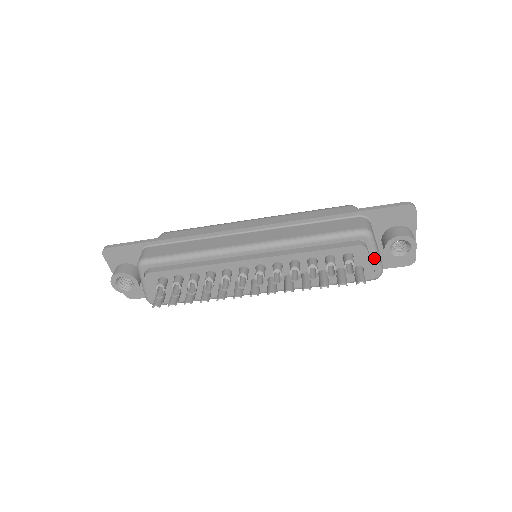
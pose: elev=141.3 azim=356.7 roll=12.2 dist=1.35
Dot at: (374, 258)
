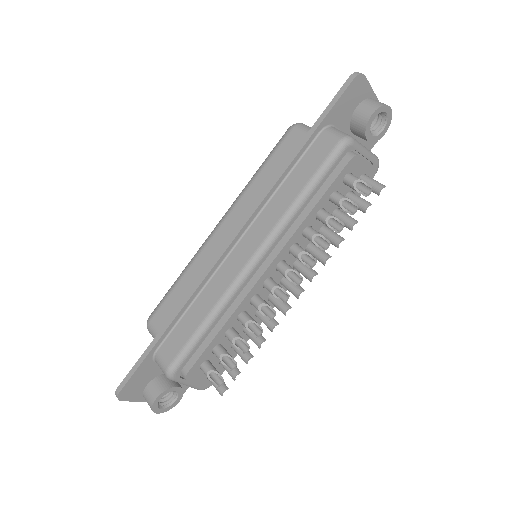
Dot at: (366, 156)
